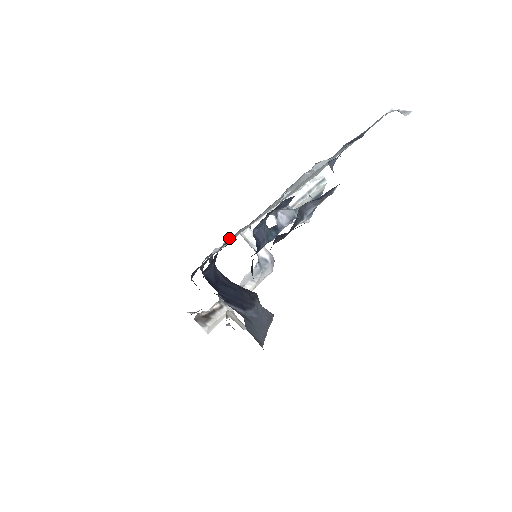
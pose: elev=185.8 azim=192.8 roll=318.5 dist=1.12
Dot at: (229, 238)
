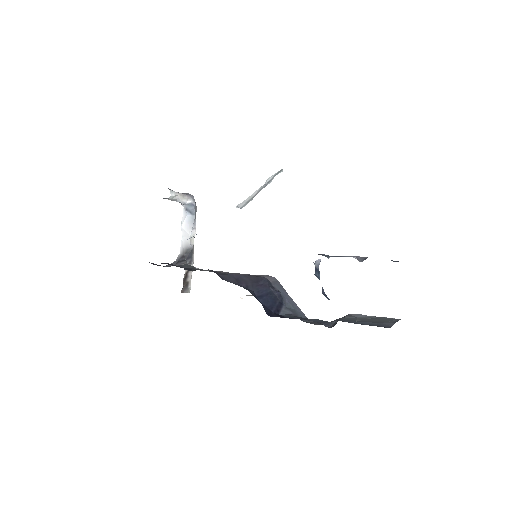
Dot at: occluded
